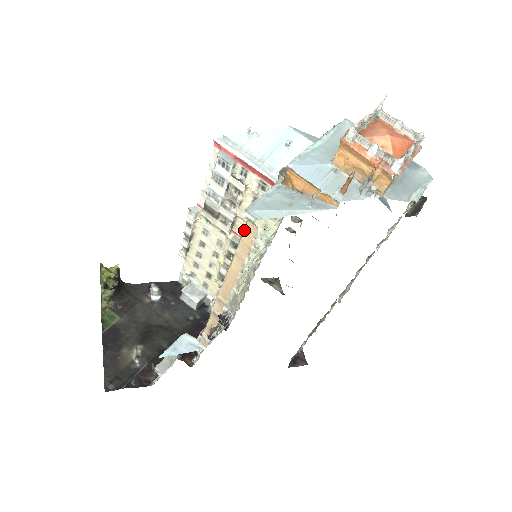
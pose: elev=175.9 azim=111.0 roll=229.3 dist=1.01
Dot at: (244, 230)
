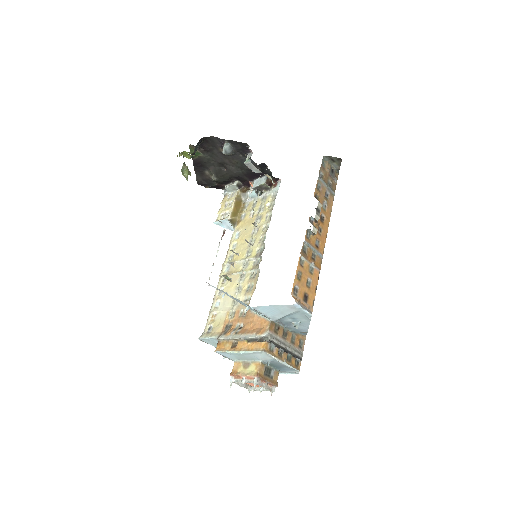
Dot at: (205, 327)
